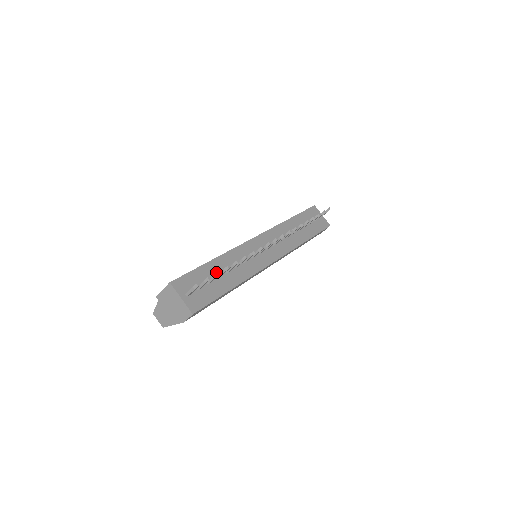
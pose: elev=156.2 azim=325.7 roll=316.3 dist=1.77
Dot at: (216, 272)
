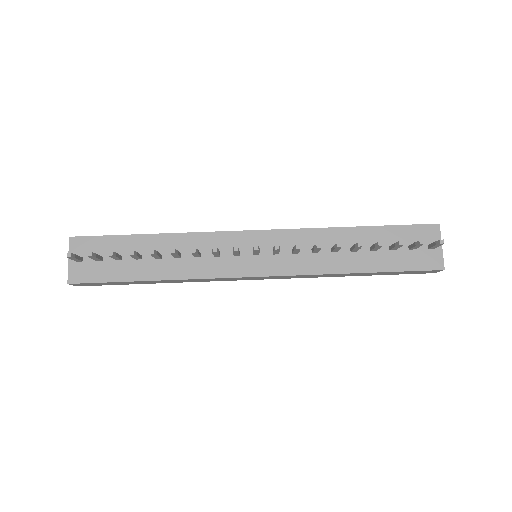
Dot at: occluded
